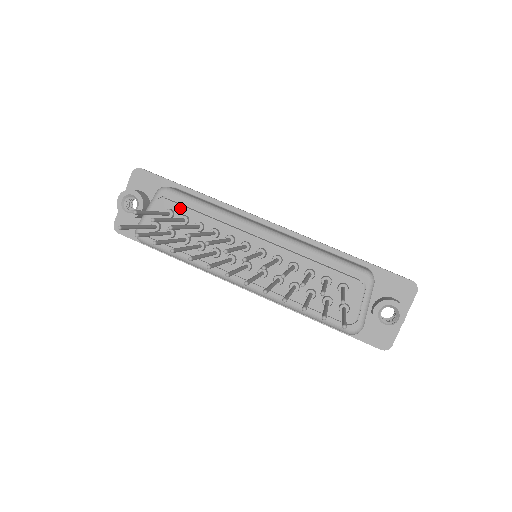
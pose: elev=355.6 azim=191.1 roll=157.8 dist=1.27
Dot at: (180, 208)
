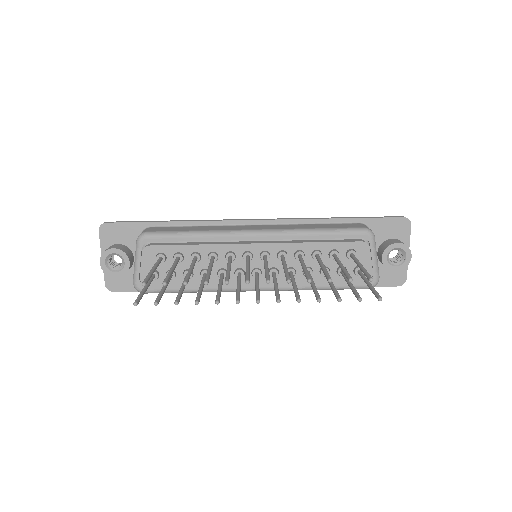
Dot at: (169, 248)
